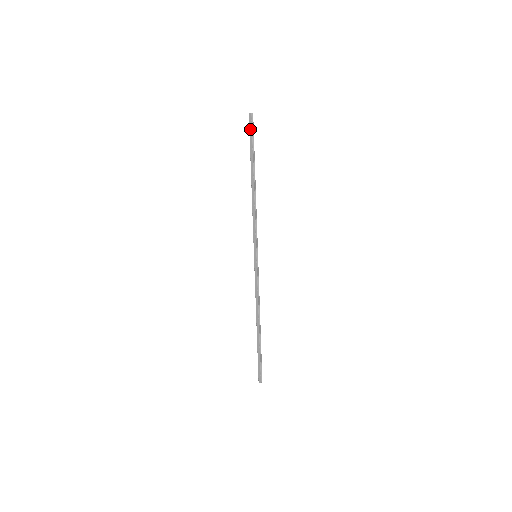
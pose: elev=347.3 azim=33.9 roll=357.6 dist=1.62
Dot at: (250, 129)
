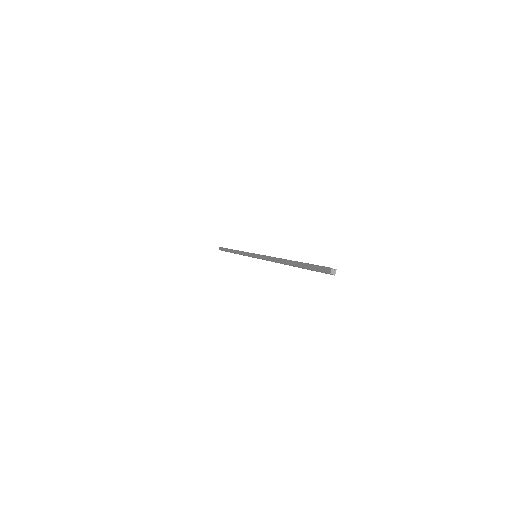
Dot at: (221, 249)
